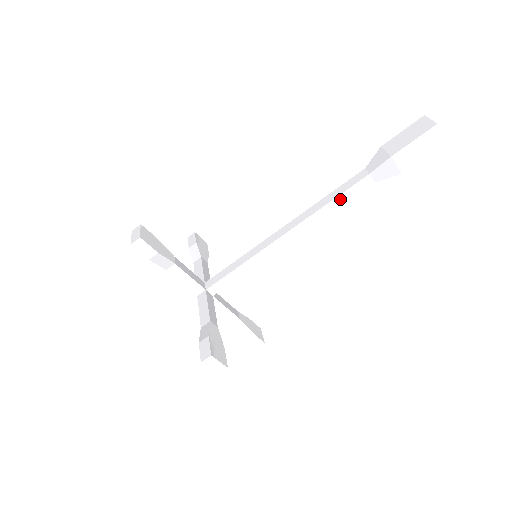
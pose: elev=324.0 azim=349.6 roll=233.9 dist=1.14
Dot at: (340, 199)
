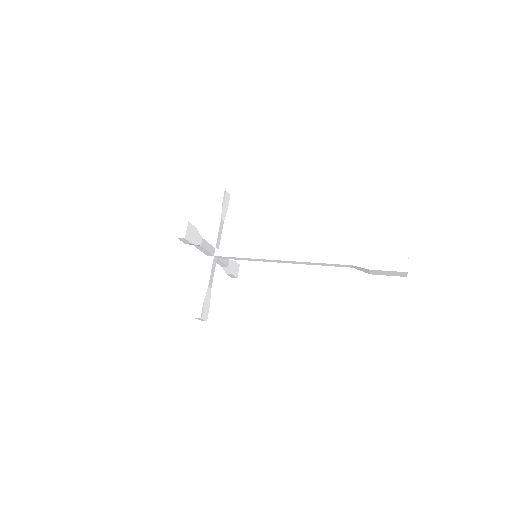
Dot at: (325, 264)
